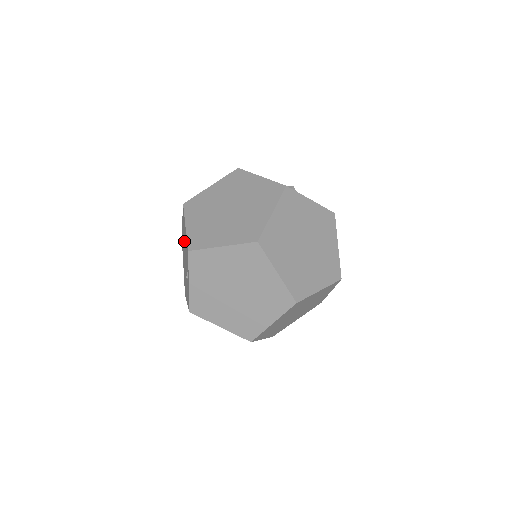
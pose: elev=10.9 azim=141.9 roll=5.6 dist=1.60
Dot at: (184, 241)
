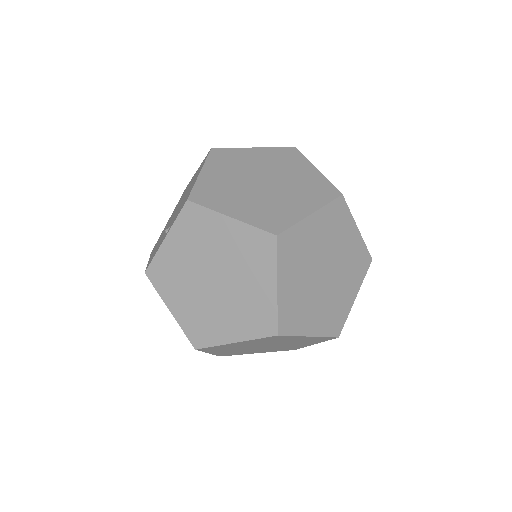
Dot at: (187, 190)
